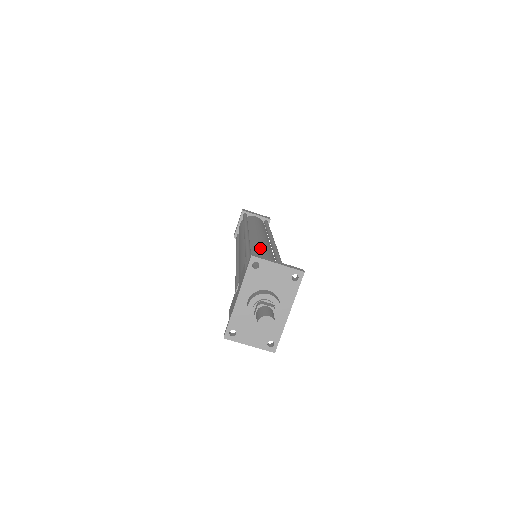
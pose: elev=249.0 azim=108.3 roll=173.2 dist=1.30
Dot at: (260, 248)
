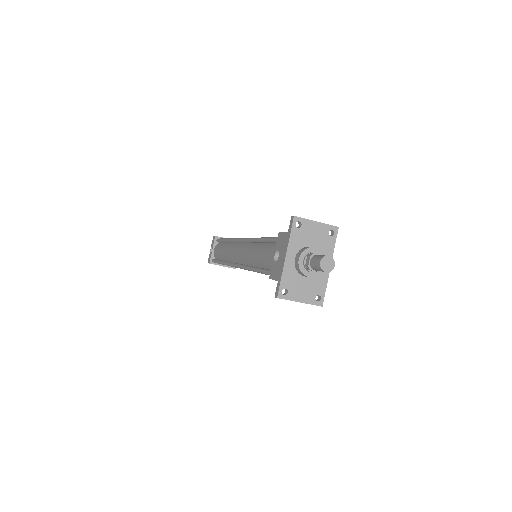
Dot at: occluded
